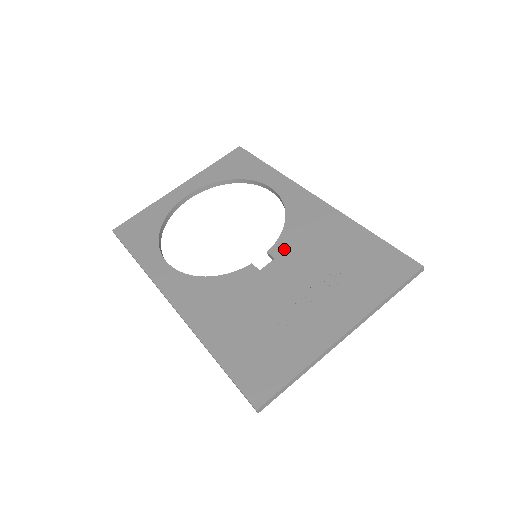
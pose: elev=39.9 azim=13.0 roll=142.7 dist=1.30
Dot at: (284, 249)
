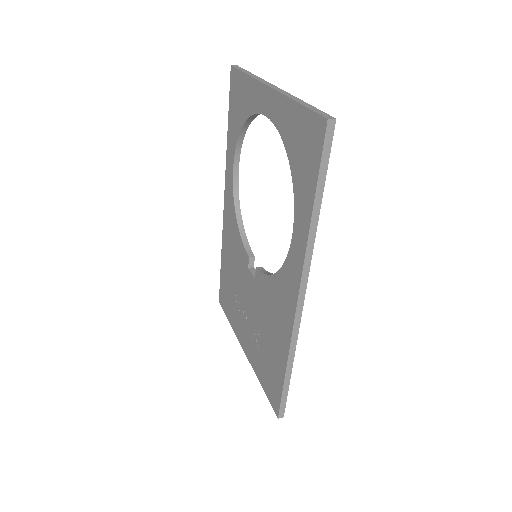
Dot at: (260, 284)
